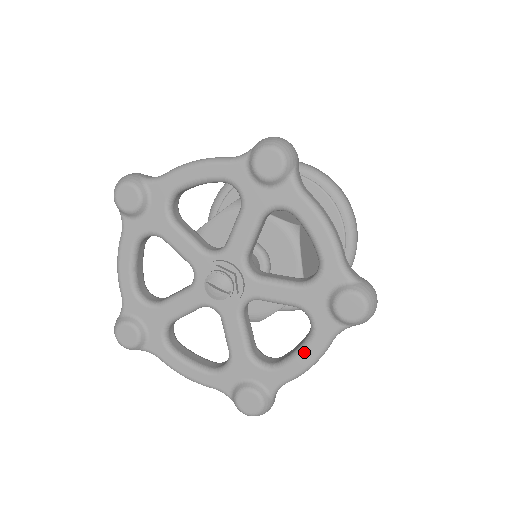
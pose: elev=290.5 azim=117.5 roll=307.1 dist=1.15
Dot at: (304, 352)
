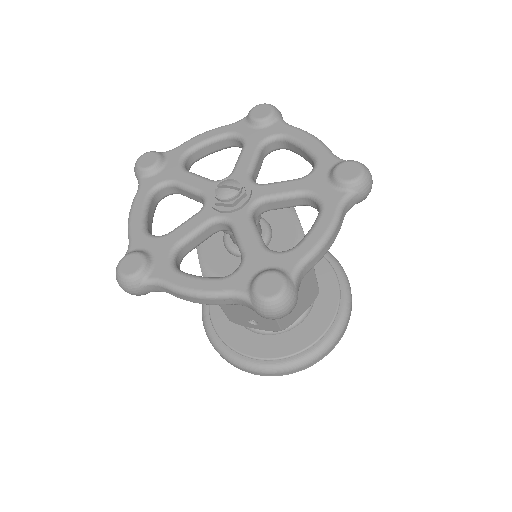
Dot at: (318, 224)
